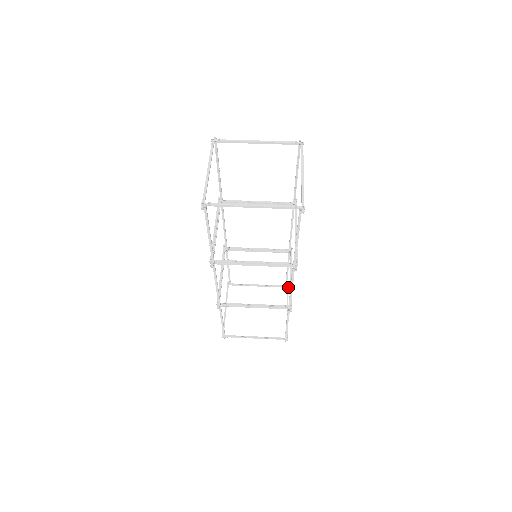
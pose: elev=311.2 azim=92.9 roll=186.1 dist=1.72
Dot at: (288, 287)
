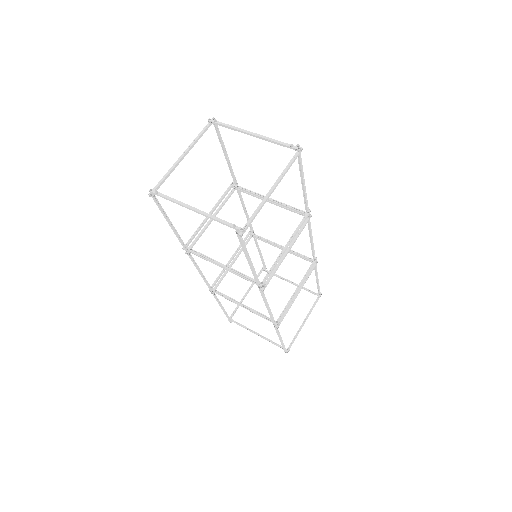
Dot at: (320, 296)
